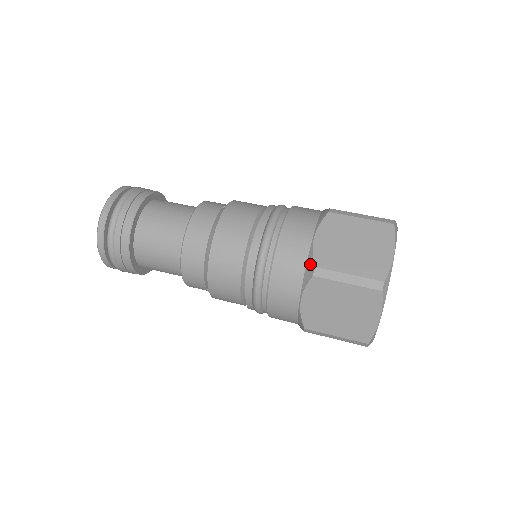
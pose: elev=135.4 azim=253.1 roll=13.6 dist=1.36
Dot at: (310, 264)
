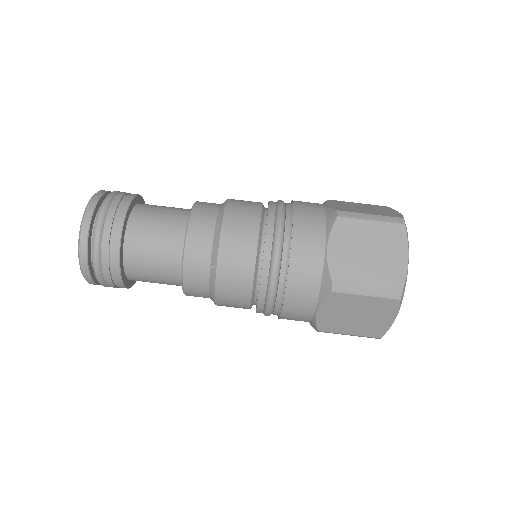
Dot at: (314, 326)
